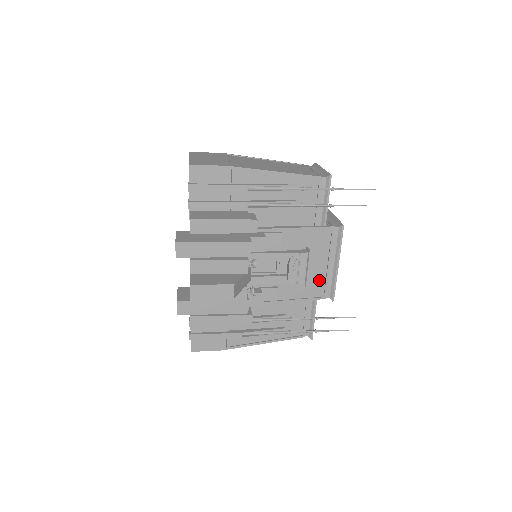
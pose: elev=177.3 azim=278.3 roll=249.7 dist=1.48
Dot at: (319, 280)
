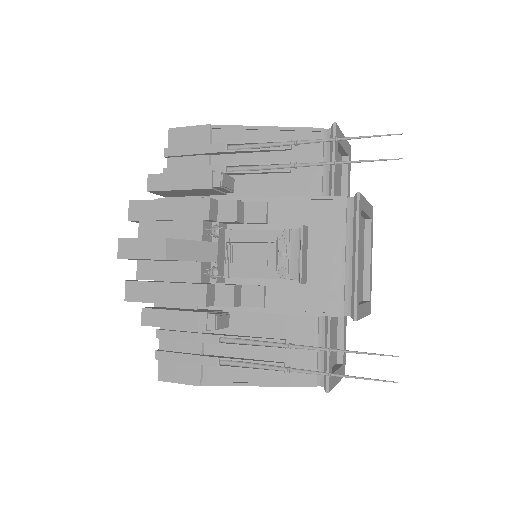
Dot at: (331, 283)
